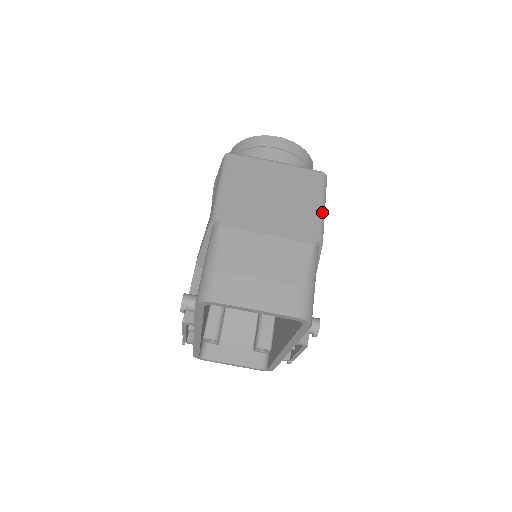
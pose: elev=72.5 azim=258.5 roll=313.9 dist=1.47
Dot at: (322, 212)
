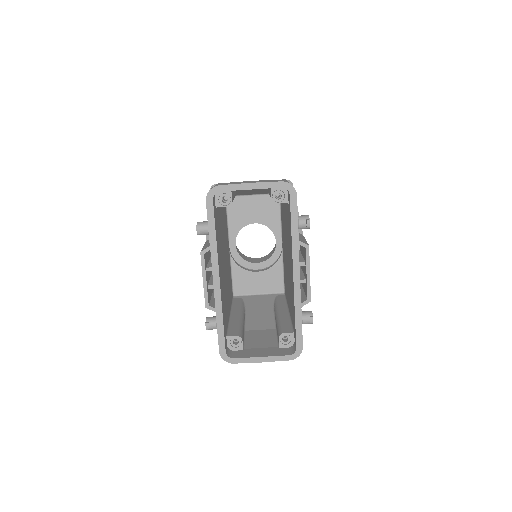
Dot at: occluded
